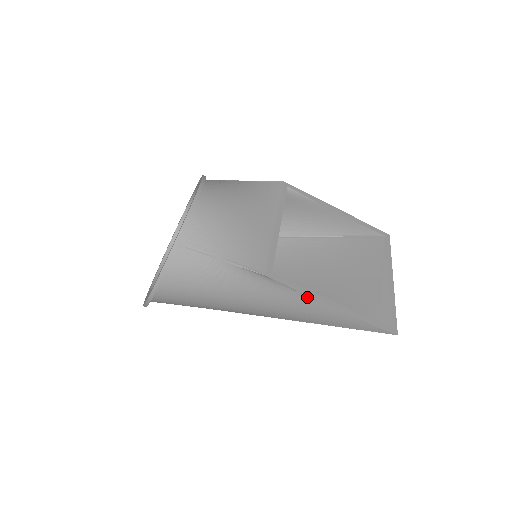
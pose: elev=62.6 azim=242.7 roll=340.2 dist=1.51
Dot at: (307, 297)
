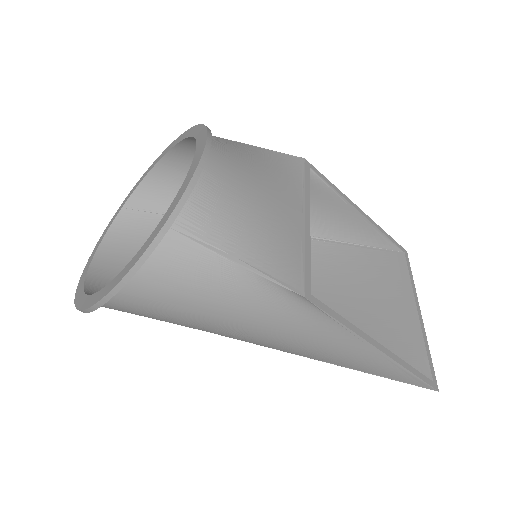
Dot at: (349, 333)
